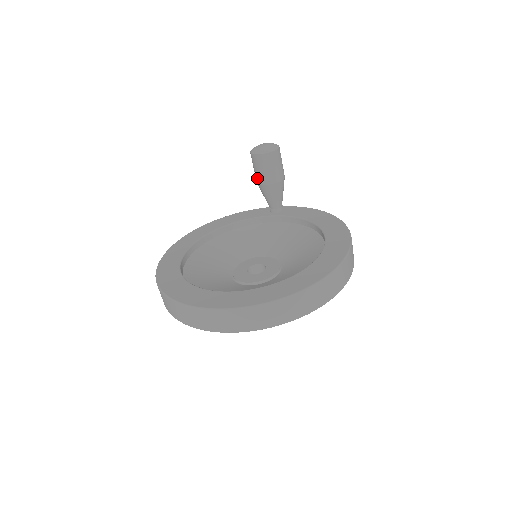
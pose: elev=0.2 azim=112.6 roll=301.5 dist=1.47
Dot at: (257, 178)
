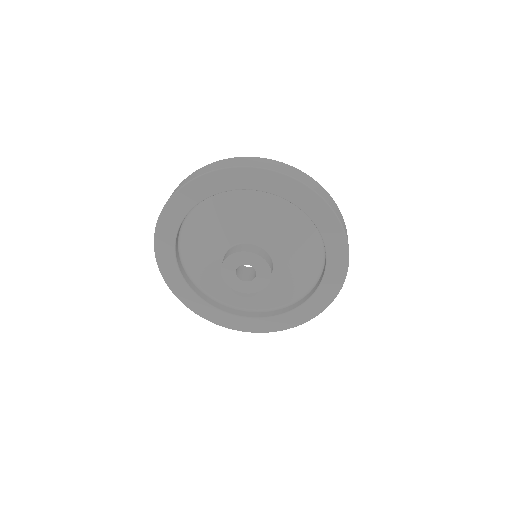
Dot at: occluded
